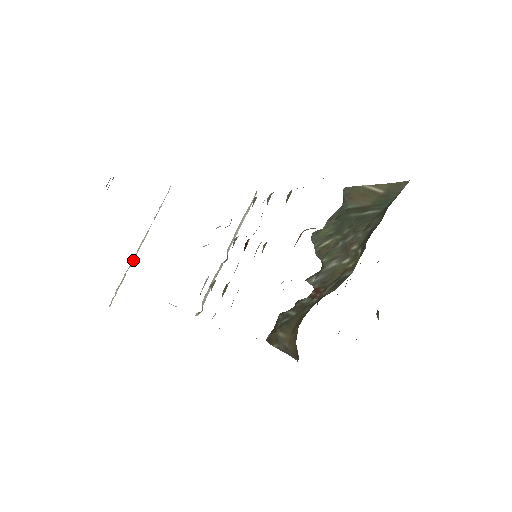
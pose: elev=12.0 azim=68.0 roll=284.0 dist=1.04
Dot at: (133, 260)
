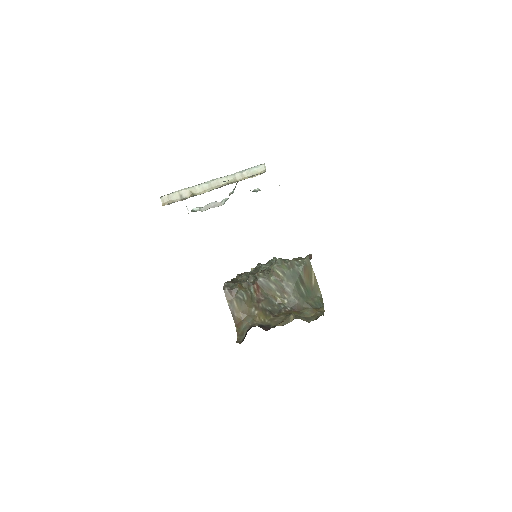
Dot at: (202, 190)
